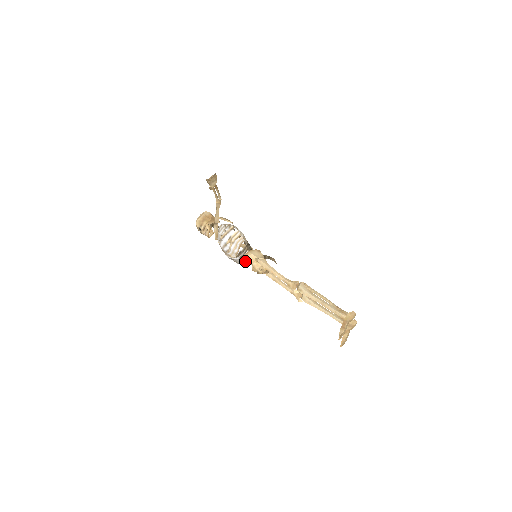
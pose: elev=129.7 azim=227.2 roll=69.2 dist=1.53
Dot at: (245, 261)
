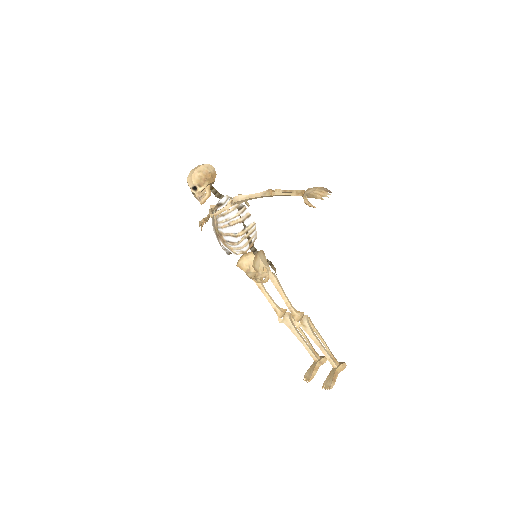
Dot at: occluded
